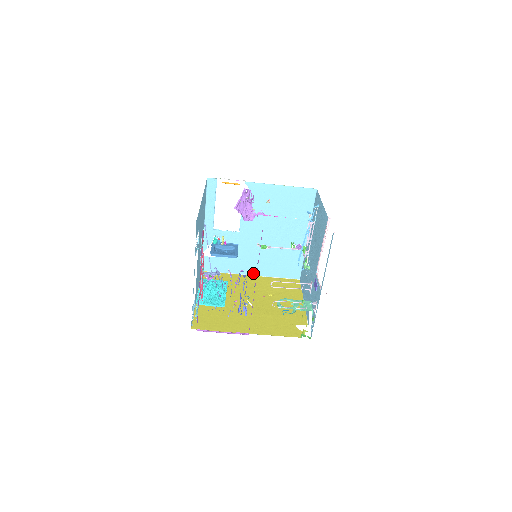
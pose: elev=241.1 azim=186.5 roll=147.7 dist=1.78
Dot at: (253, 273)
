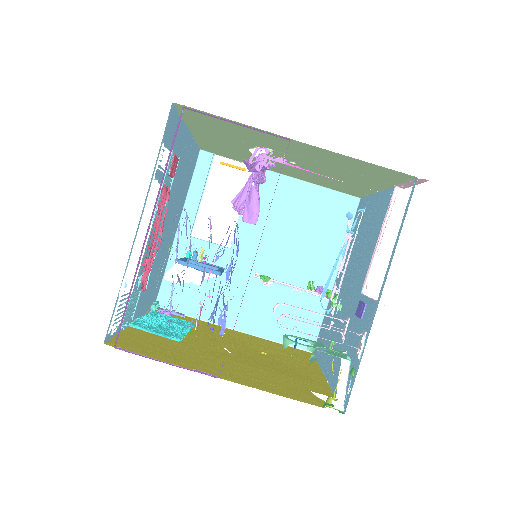
Dot at: (238, 326)
